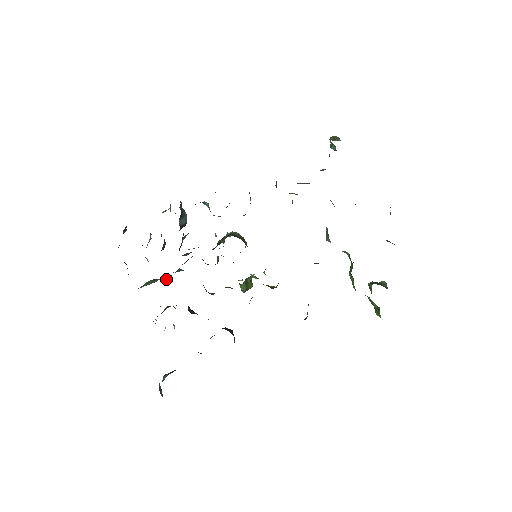
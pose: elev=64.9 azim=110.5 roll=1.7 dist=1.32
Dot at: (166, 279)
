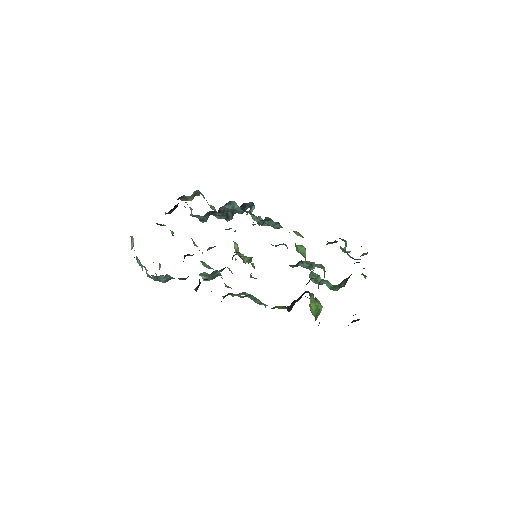
Dot at: occluded
